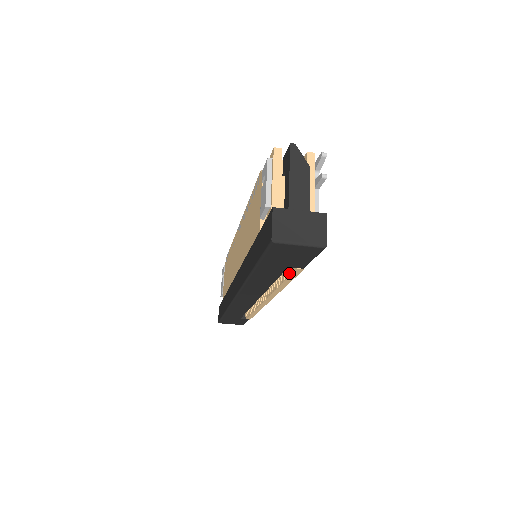
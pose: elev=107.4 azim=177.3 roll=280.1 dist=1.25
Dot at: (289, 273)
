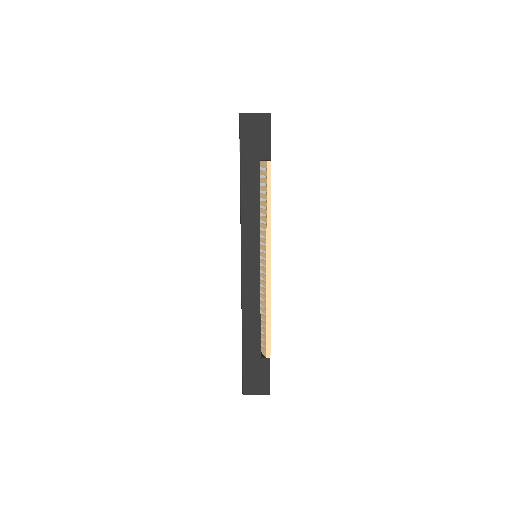
Dot at: (266, 179)
